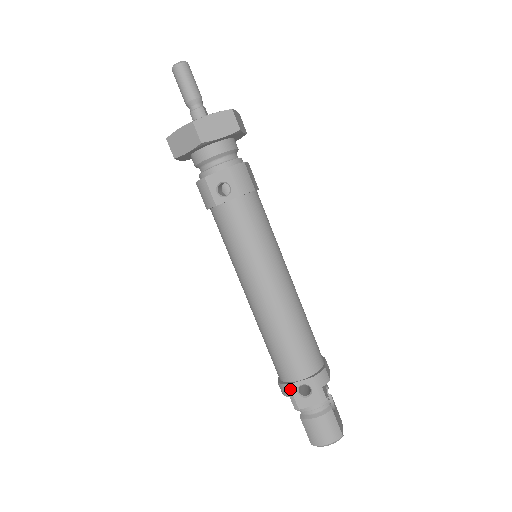
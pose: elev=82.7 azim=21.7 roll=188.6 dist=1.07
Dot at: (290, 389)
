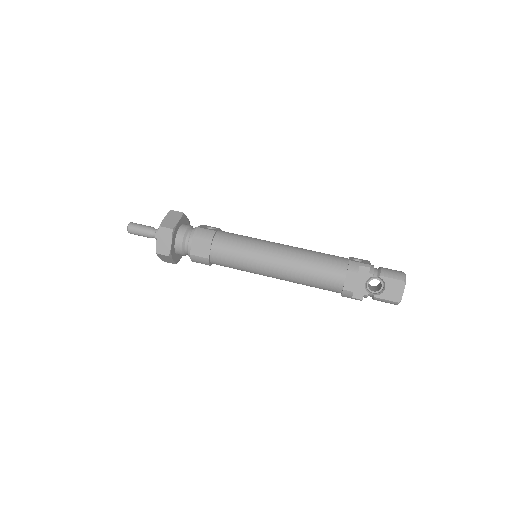
Dot at: (353, 261)
